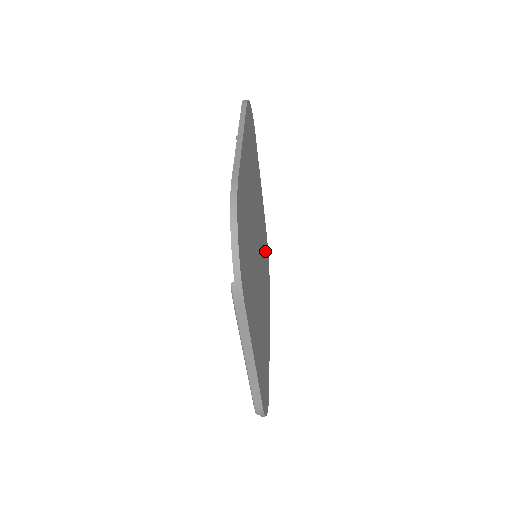
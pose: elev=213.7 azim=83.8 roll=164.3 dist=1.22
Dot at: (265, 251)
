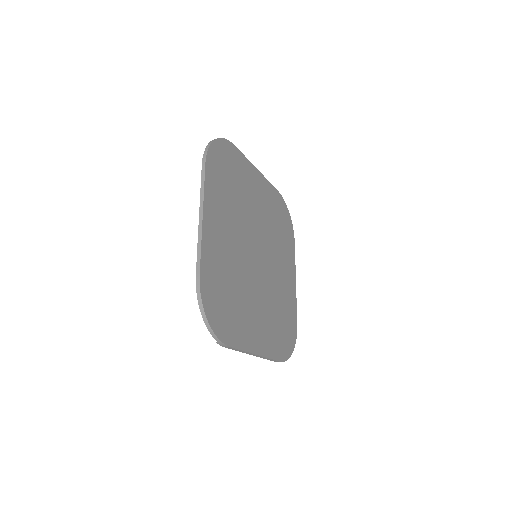
Dot at: (277, 218)
